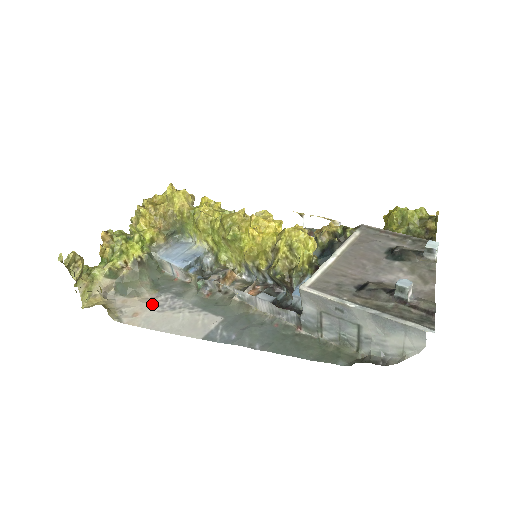
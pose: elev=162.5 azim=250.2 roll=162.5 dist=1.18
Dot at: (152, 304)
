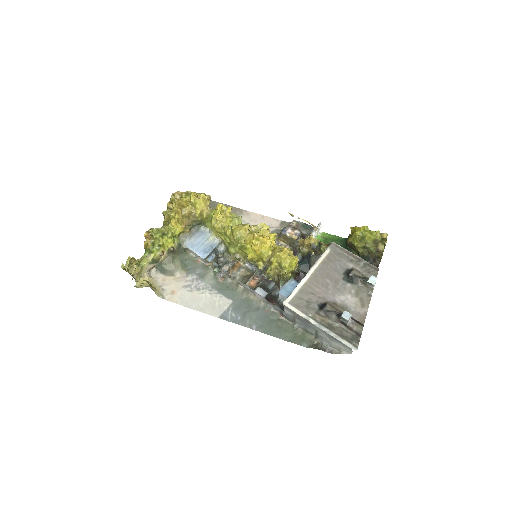
Dot at: (183, 284)
